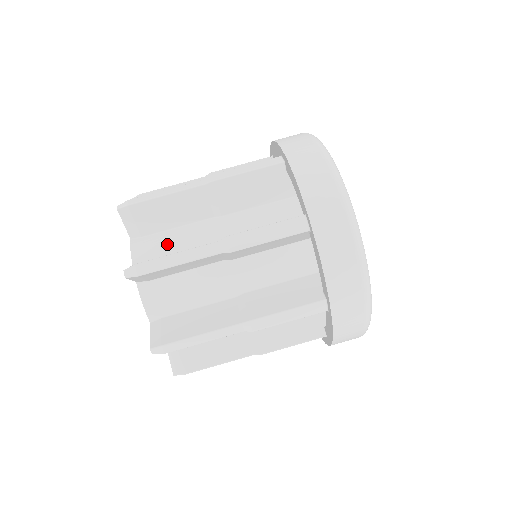
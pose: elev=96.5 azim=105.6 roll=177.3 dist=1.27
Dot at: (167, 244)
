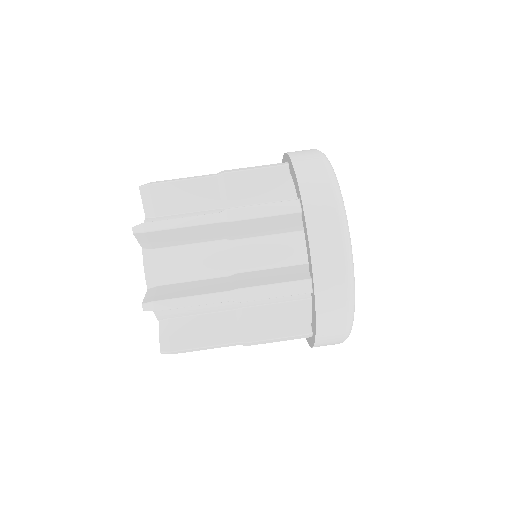
Dot at: (178, 264)
